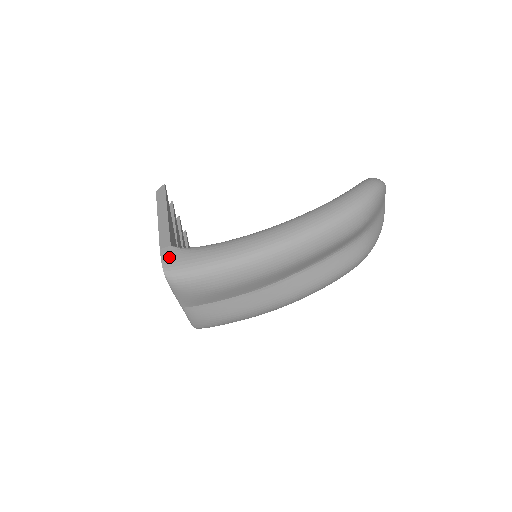
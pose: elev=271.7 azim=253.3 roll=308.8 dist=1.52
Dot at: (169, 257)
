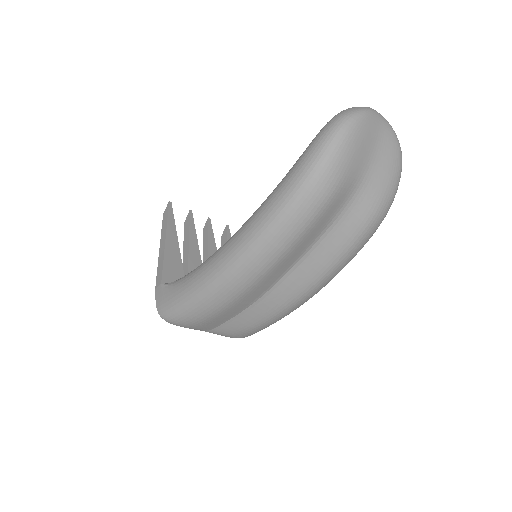
Dot at: (160, 298)
